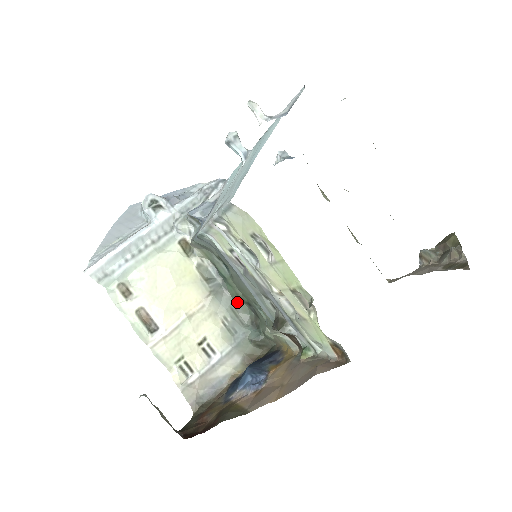
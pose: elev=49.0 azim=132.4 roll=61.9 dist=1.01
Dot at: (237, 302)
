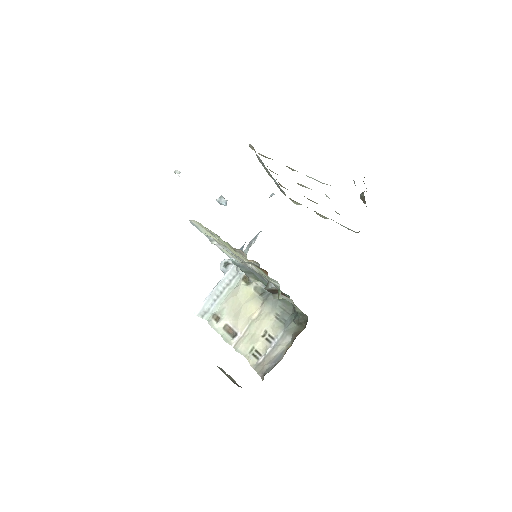
Dot at: (282, 301)
